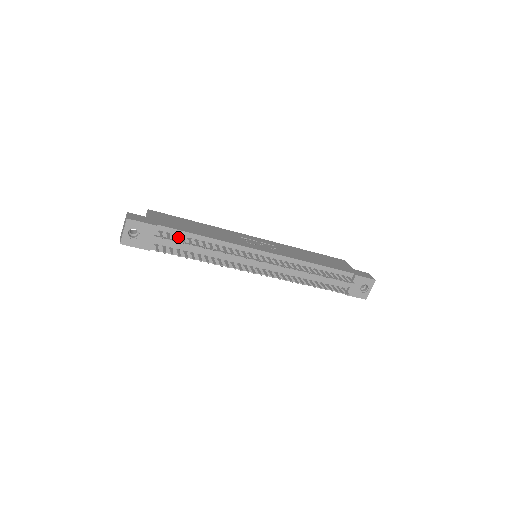
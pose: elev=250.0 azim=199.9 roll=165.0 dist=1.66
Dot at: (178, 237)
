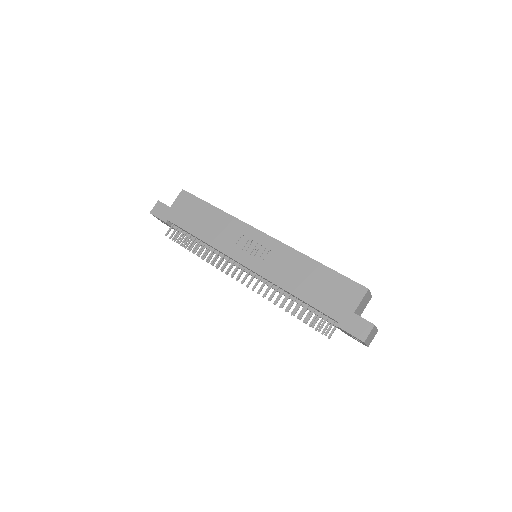
Dot at: (185, 231)
